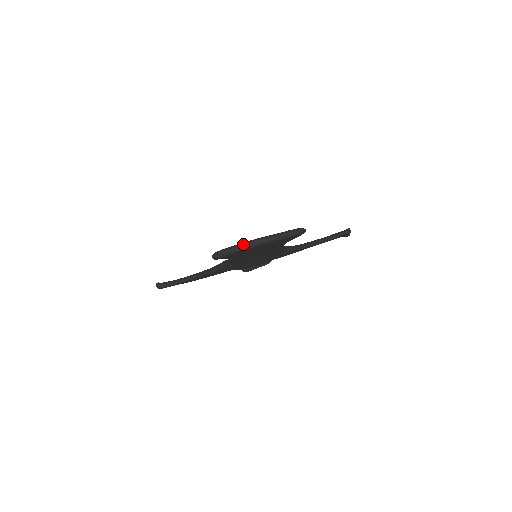
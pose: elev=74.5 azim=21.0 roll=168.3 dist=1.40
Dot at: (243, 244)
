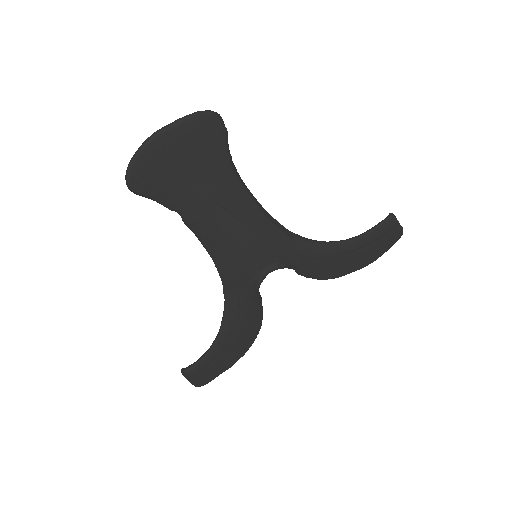
Dot at: (142, 144)
